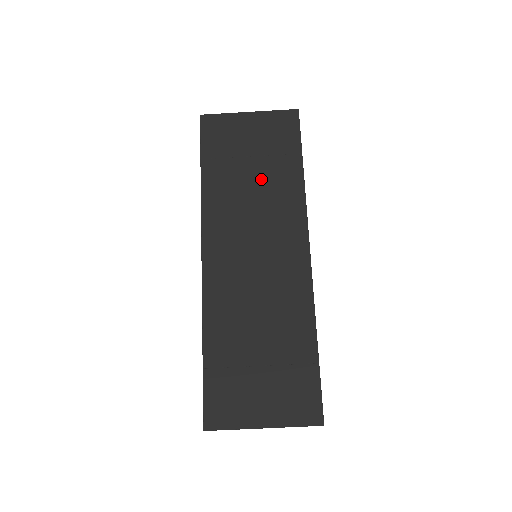
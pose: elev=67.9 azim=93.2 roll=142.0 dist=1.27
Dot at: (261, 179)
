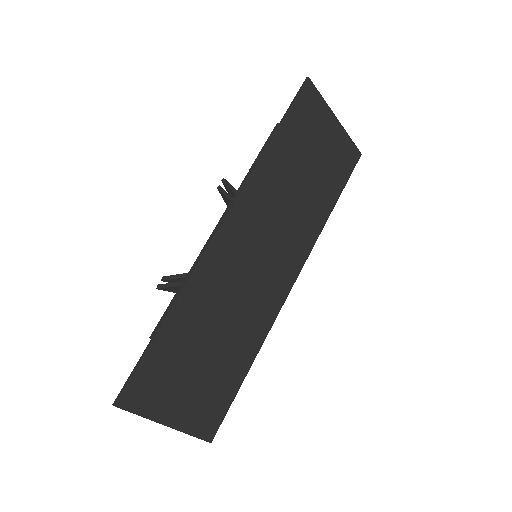
Dot at: (306, 190)
